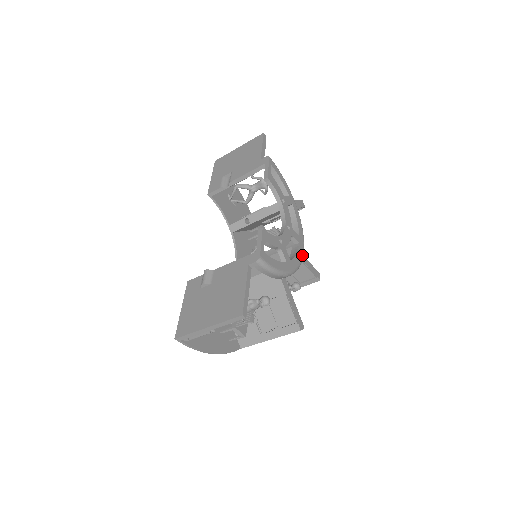
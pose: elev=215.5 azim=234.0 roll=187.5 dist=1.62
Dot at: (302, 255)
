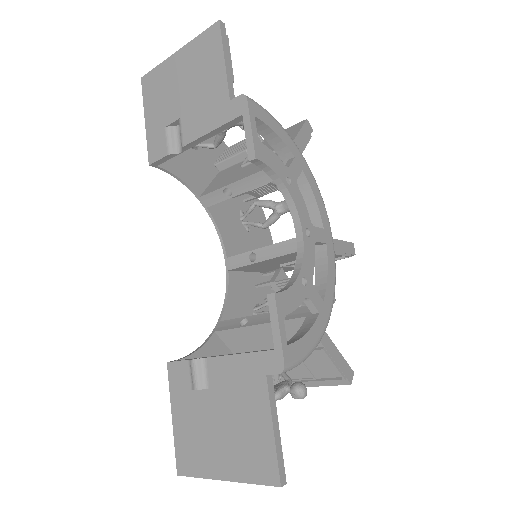
Dot at: (334, 263)
